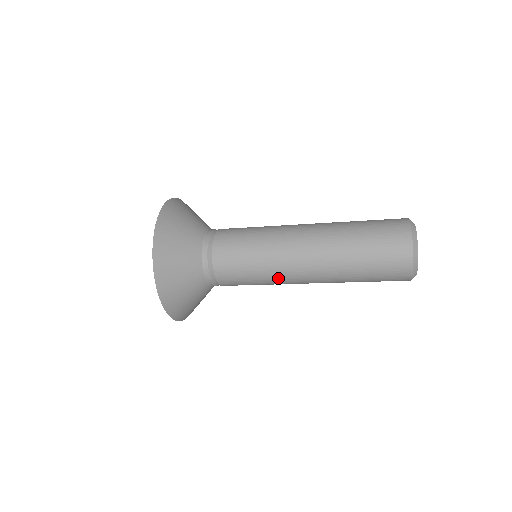
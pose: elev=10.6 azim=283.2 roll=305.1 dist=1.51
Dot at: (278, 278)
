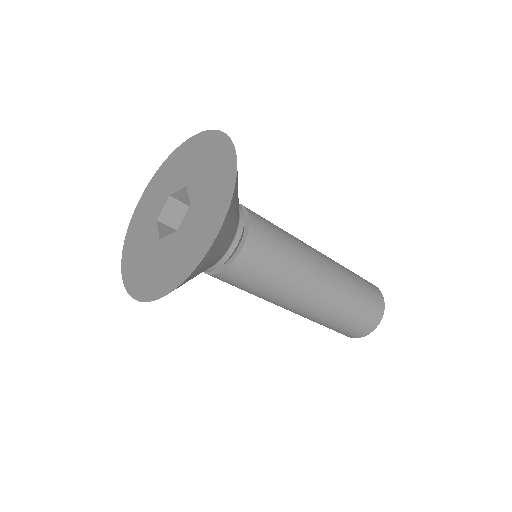
Dot at: (271, 300)
